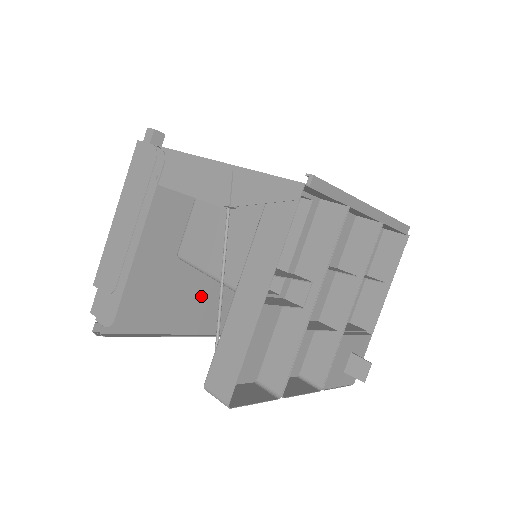
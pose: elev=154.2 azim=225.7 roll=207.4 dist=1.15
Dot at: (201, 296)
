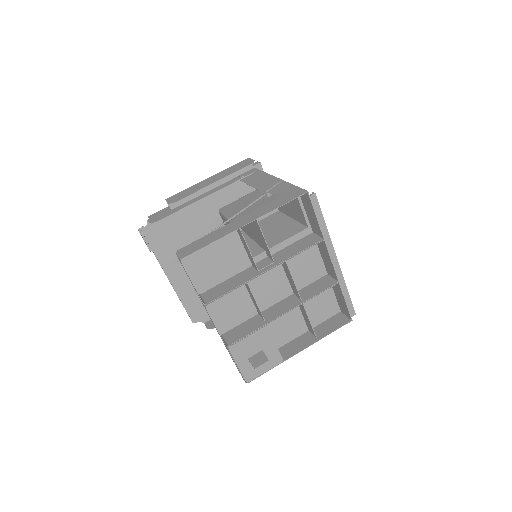
Dot at: occluded
